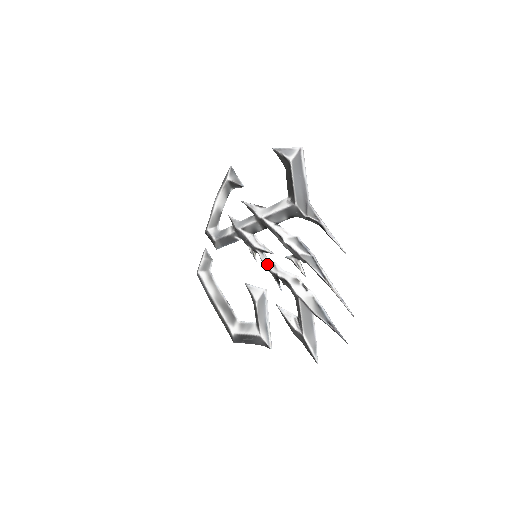
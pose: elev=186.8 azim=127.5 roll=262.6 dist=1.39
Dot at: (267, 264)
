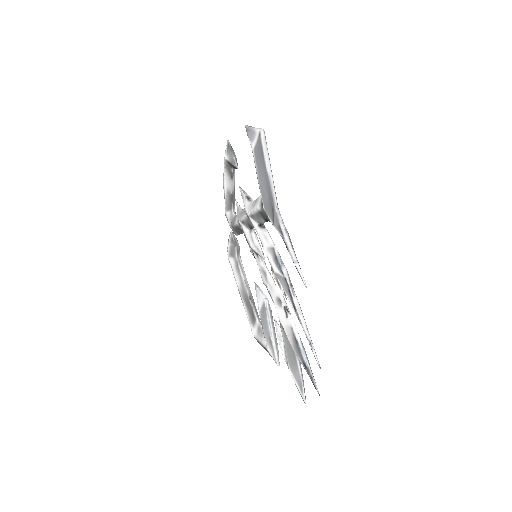
Dot at: (260, 271)
